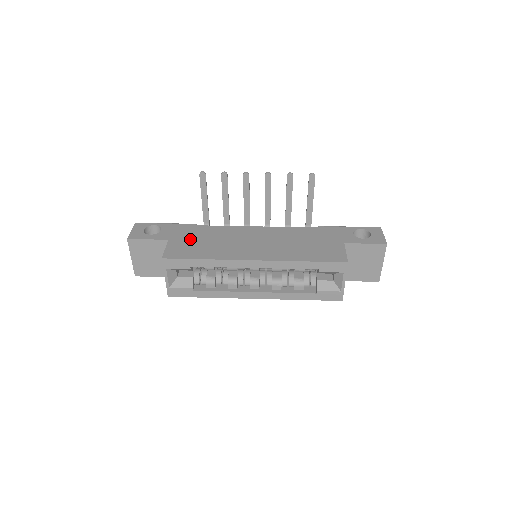
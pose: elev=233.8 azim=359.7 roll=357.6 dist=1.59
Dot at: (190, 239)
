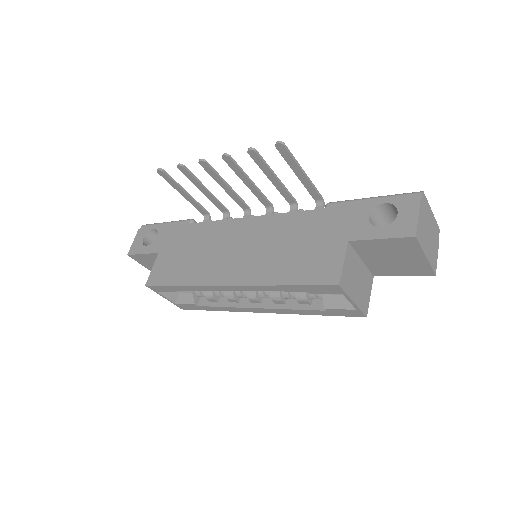
Dot at: (176, 250)
